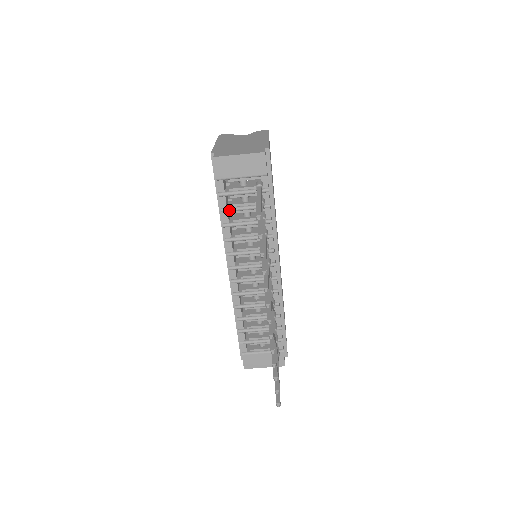
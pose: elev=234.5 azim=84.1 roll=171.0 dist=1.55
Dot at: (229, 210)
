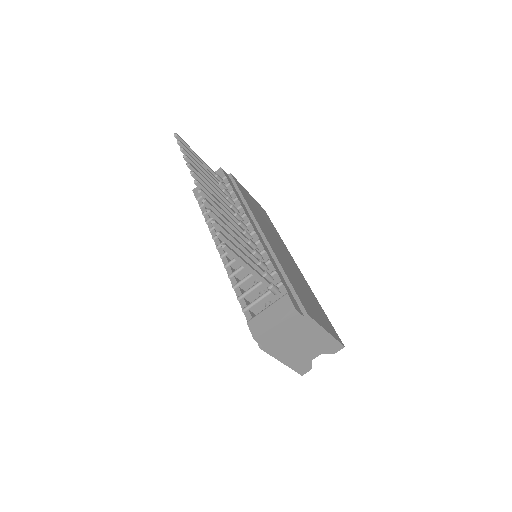
Dot at: occluded
